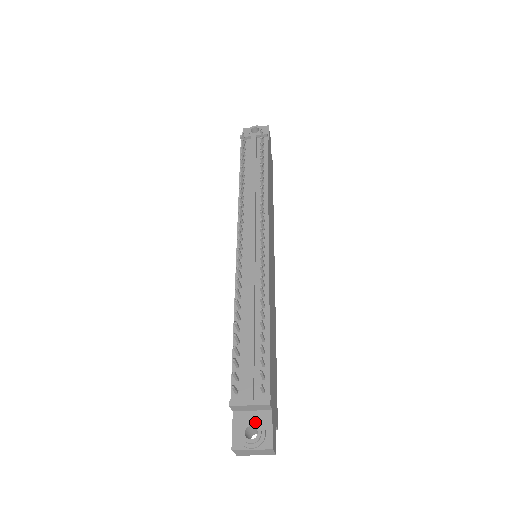
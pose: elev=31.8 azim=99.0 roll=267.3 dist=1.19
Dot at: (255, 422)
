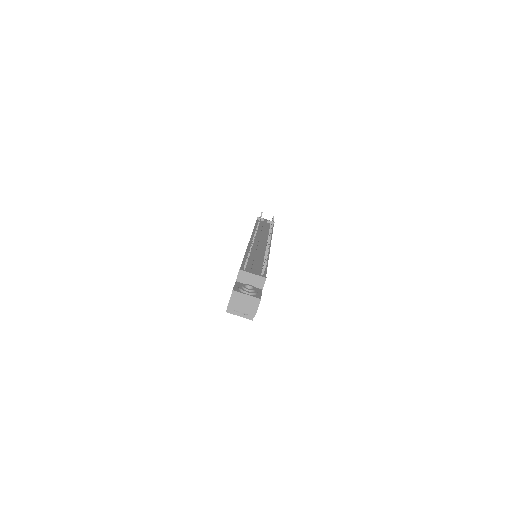
Dot at: (251, 287)
